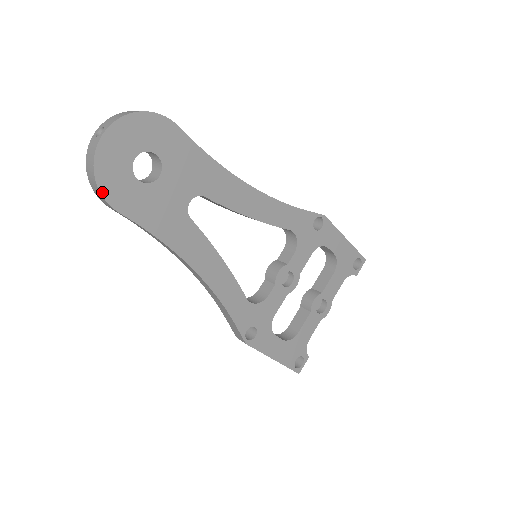
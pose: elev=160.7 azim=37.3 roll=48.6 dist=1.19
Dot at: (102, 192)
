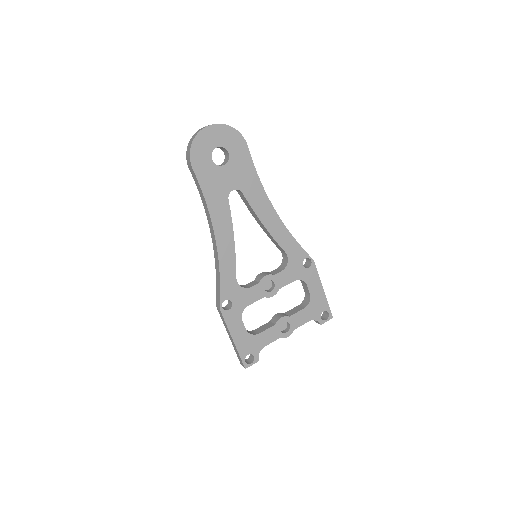
Dot at: (191, 153)
